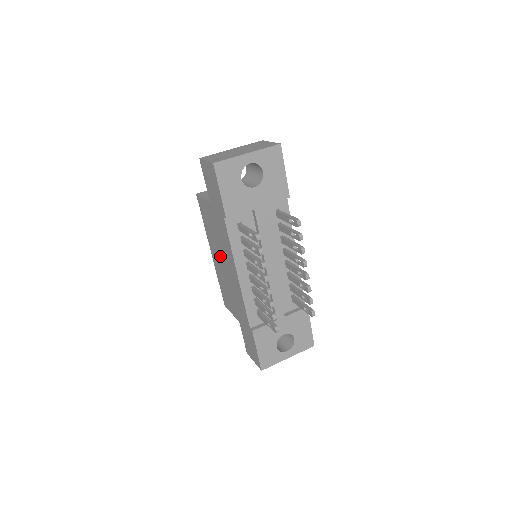
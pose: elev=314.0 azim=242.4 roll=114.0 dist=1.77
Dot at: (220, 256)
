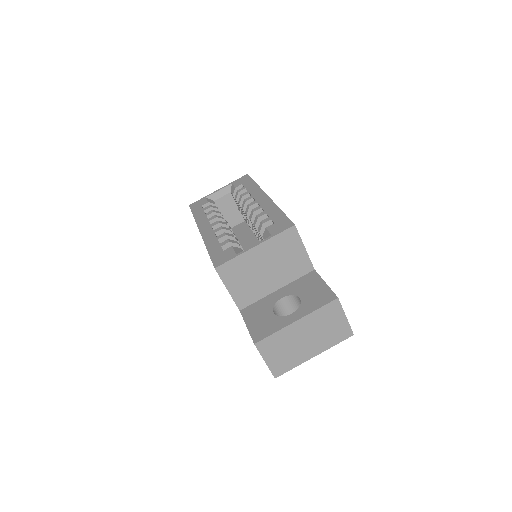
Dot at: occluded
